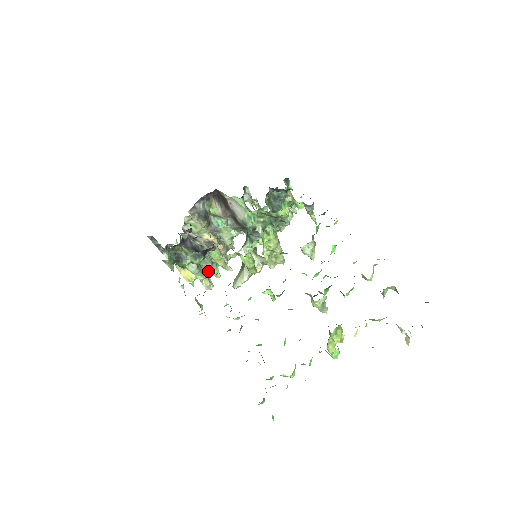
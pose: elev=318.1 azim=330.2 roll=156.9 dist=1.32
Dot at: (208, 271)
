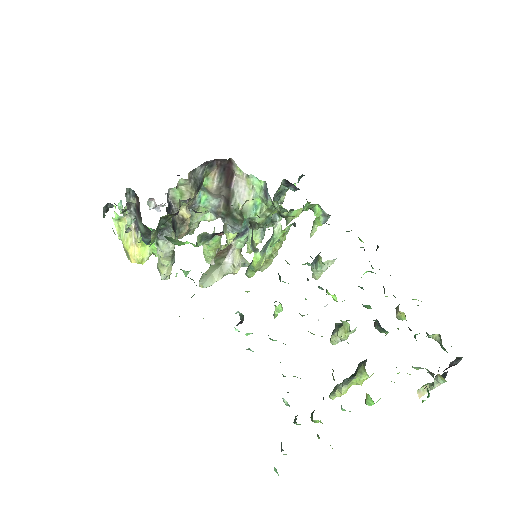
Dot at: occluded
